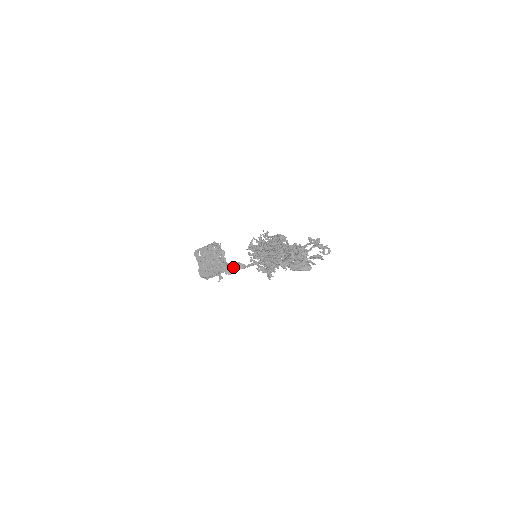
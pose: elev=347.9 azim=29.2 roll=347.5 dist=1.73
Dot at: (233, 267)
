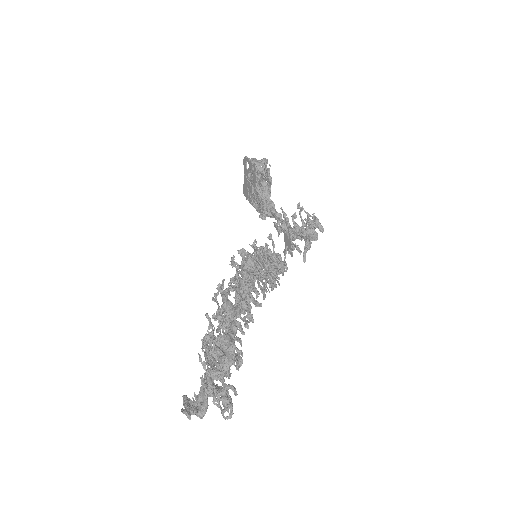
Dot at: (268, 213)
